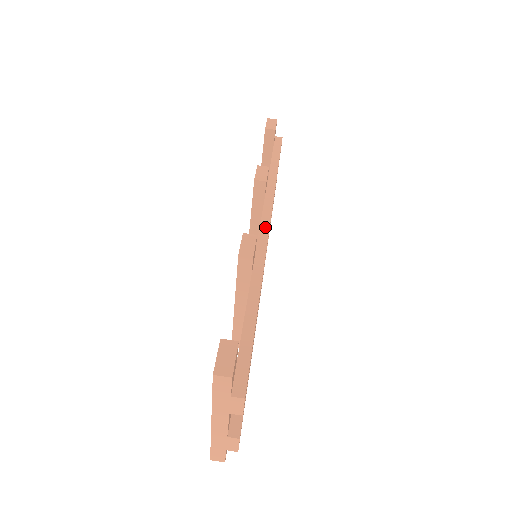
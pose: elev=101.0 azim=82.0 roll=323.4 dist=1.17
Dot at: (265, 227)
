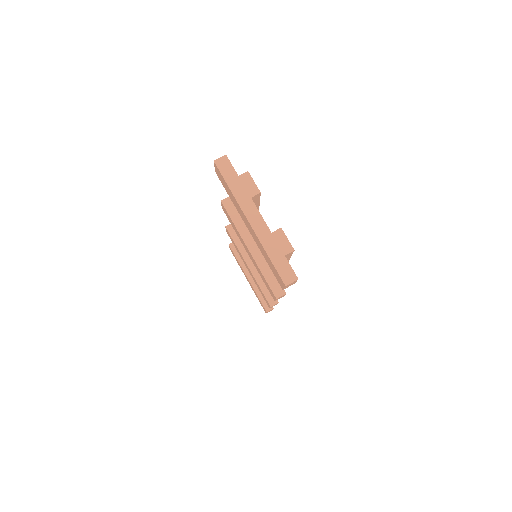
Dot at: occluded
